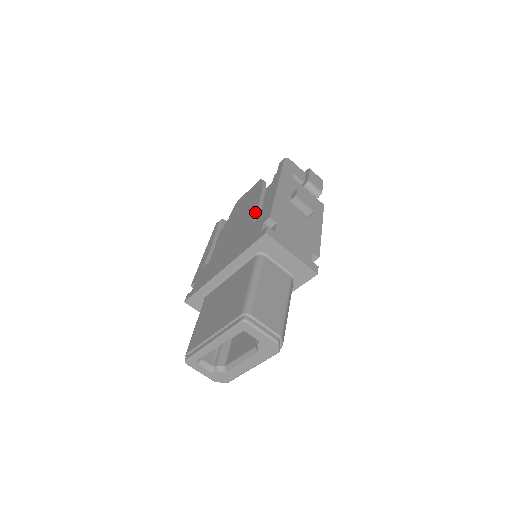
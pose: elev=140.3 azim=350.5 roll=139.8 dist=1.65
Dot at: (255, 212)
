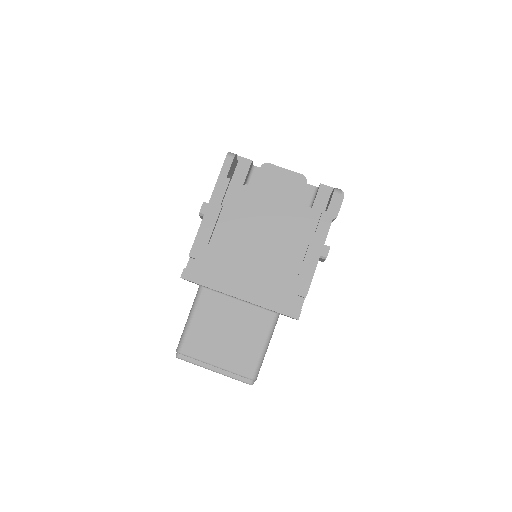
Dot at: (290, 252)
